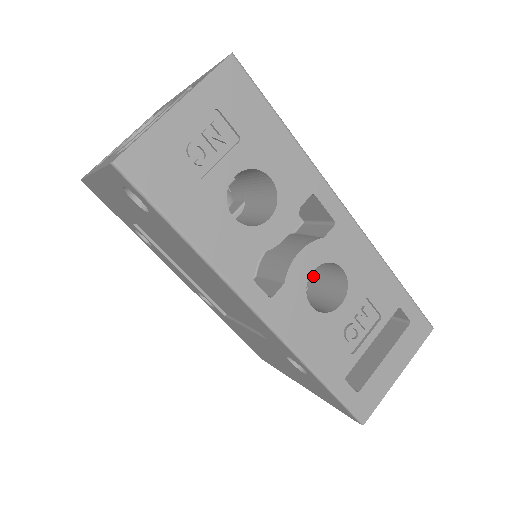
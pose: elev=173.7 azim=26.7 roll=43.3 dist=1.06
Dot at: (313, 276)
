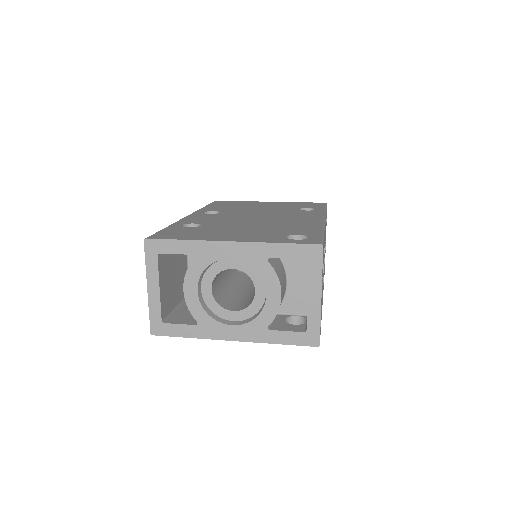
Dot at: occluded
